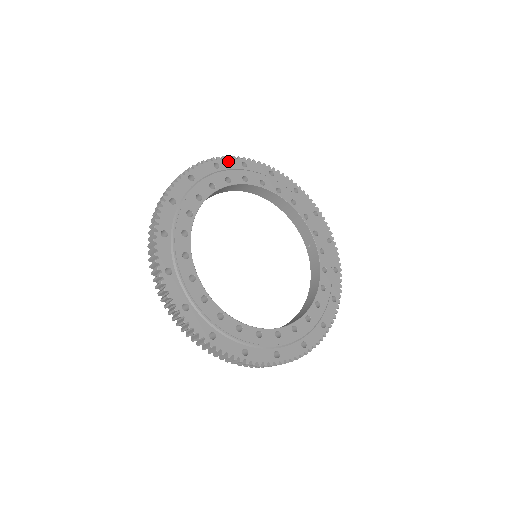
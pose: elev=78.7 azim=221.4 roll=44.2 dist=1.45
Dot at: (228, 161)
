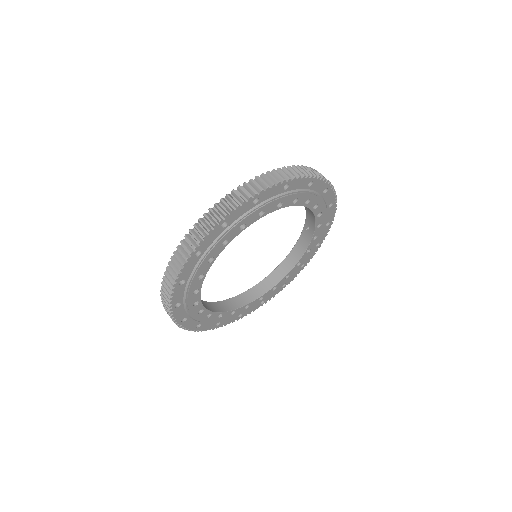
Dot at: (271, 190)
